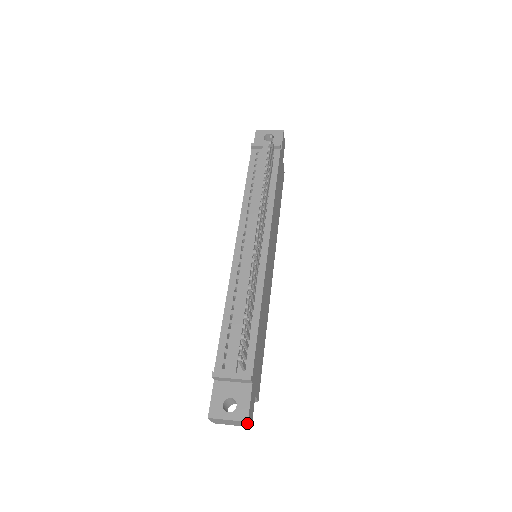
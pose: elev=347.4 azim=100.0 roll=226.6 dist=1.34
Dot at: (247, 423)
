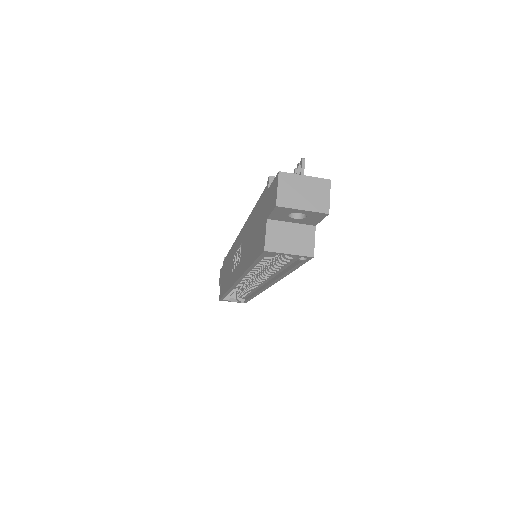
Dot at: (328, 189)
